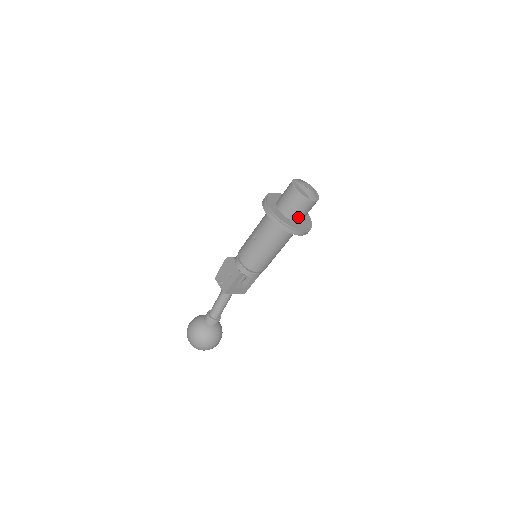
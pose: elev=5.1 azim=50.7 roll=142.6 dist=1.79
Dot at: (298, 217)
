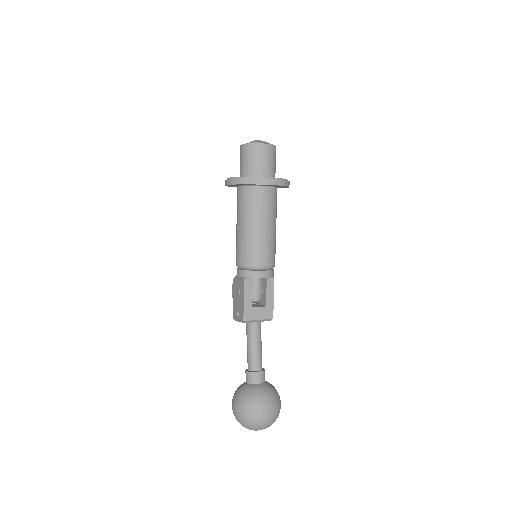
Dot at: (262, 171)
